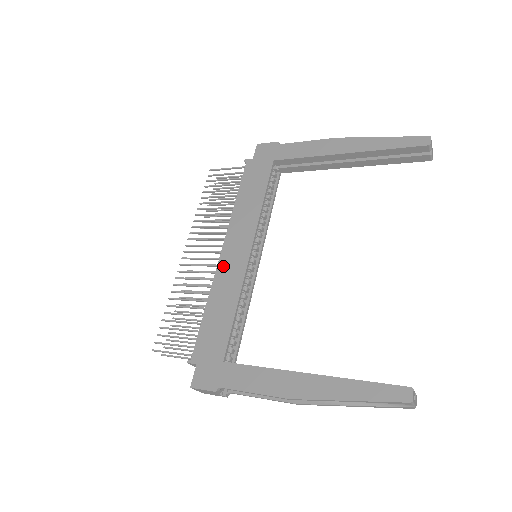
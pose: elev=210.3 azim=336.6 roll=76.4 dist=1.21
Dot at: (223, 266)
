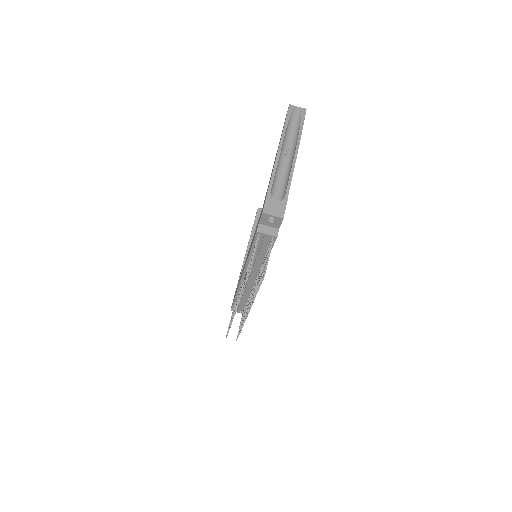
Dot at: occluded
